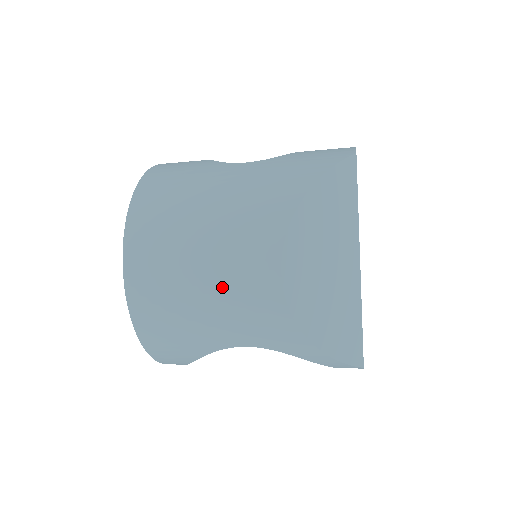
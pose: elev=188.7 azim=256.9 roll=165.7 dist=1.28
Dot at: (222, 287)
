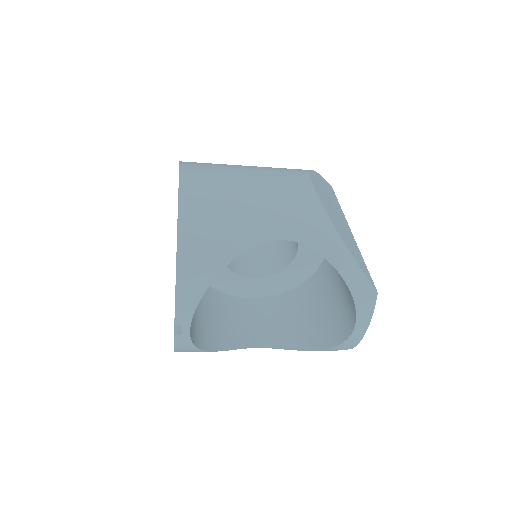
Dot at: (267, 187)
